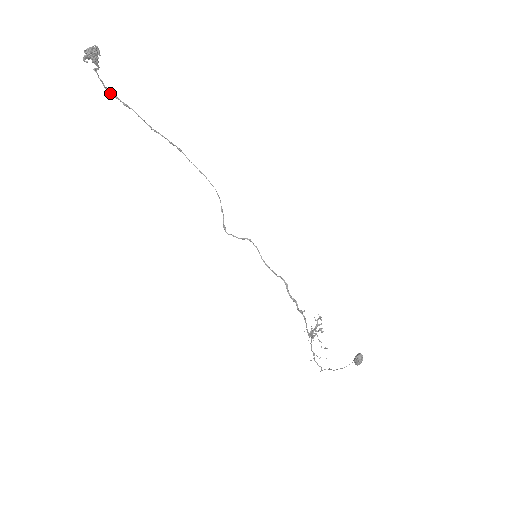
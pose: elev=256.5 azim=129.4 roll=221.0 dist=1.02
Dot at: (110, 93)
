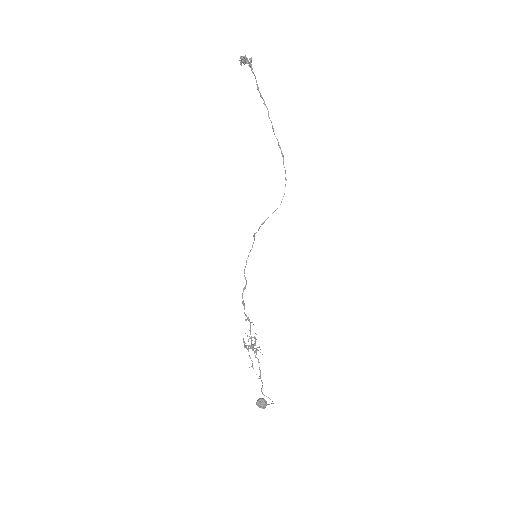
Dot at: (259, 92)
